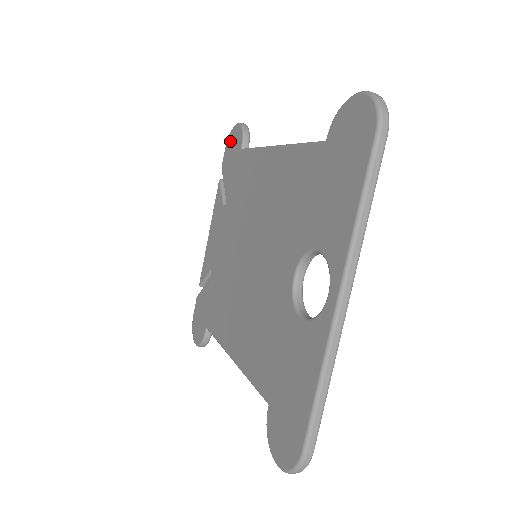
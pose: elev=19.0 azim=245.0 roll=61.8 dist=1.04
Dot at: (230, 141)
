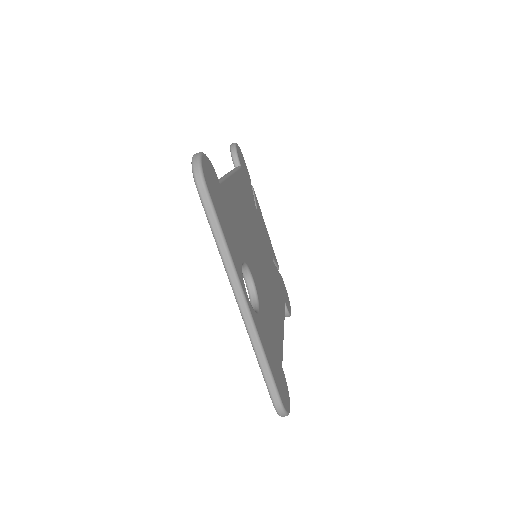
Dot at: occluded
